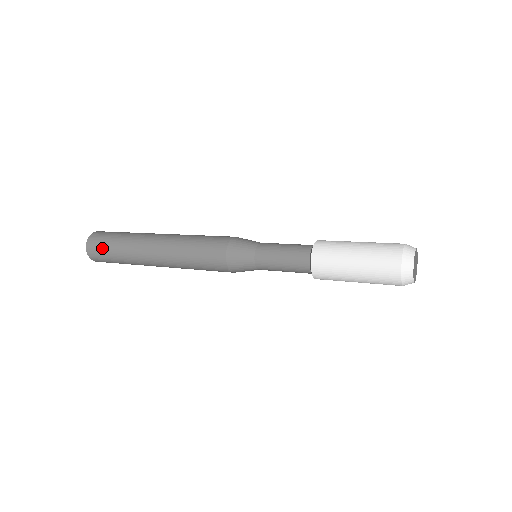
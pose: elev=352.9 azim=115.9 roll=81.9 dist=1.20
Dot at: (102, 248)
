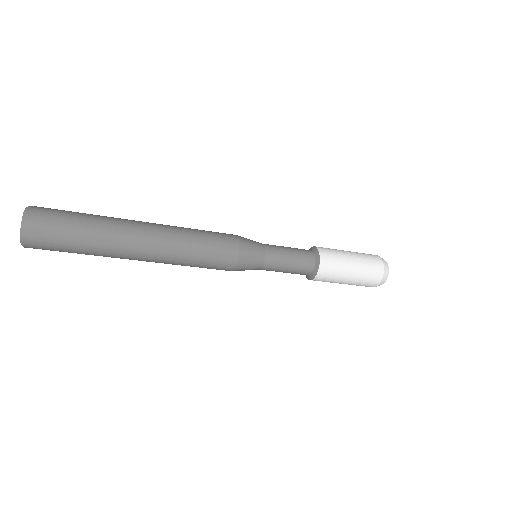
Dot at: (57, 224)
